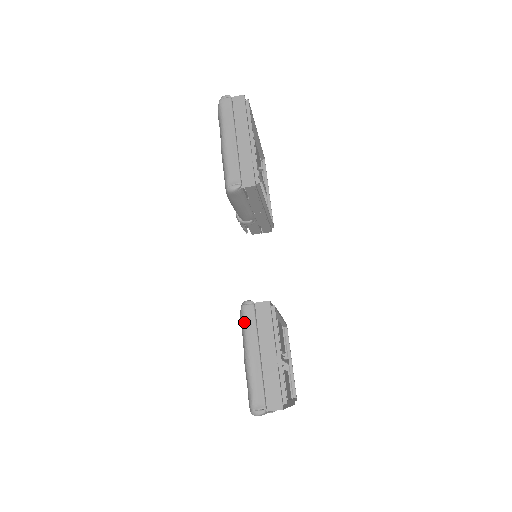
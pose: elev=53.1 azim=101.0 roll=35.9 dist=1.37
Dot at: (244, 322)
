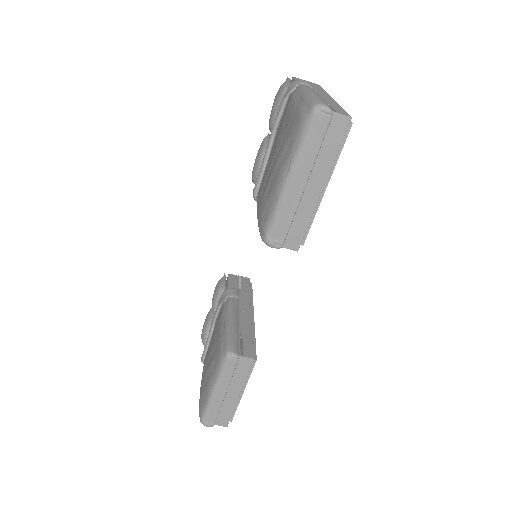
Dot at: (223, 369)
